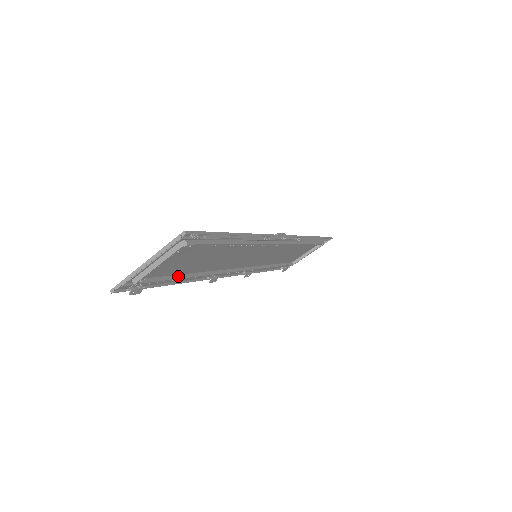
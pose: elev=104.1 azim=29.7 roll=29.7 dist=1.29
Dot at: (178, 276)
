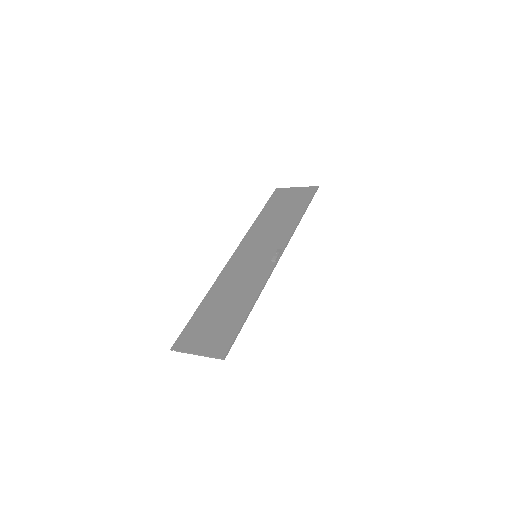
Dot at: (206, 311)
